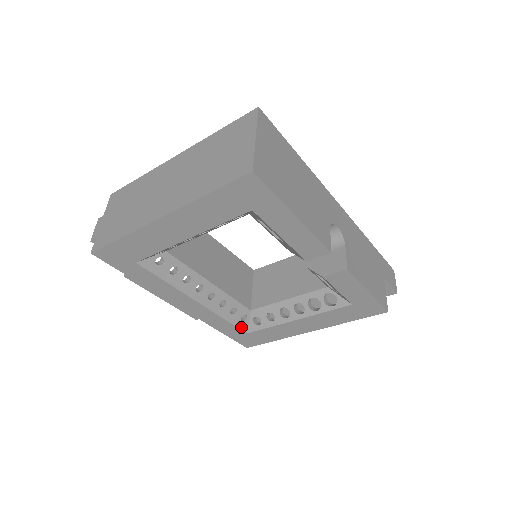
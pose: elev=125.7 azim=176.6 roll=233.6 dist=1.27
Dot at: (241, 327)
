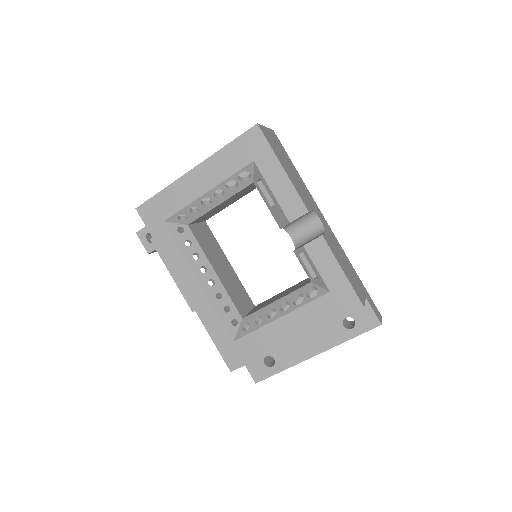
Dot at: (230, 331)
